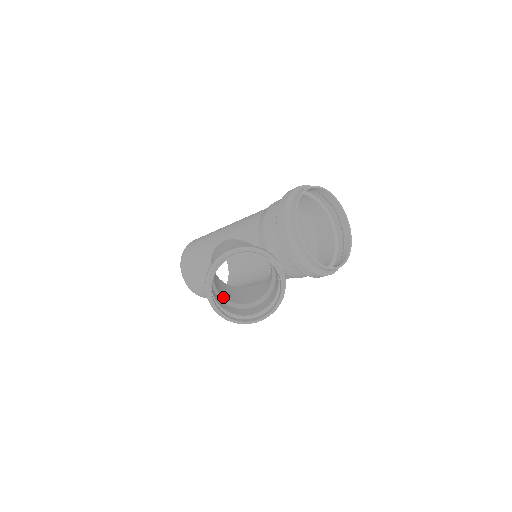
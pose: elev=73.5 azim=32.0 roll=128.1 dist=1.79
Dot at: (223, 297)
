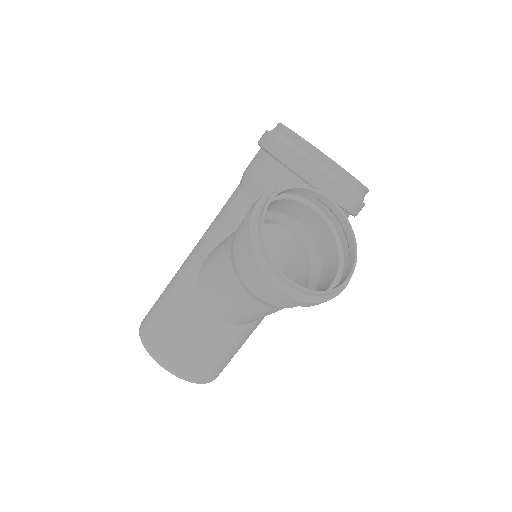
Dot at: occluded
